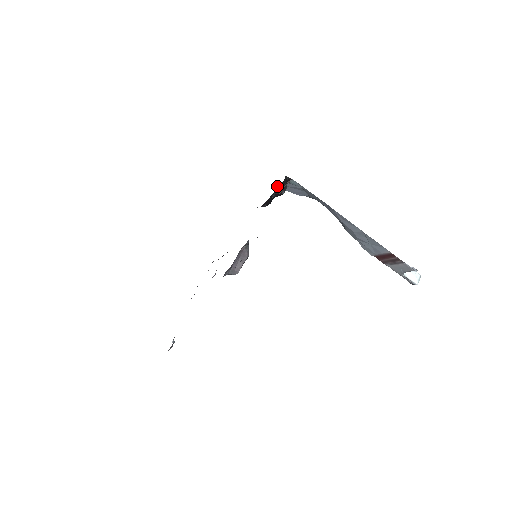
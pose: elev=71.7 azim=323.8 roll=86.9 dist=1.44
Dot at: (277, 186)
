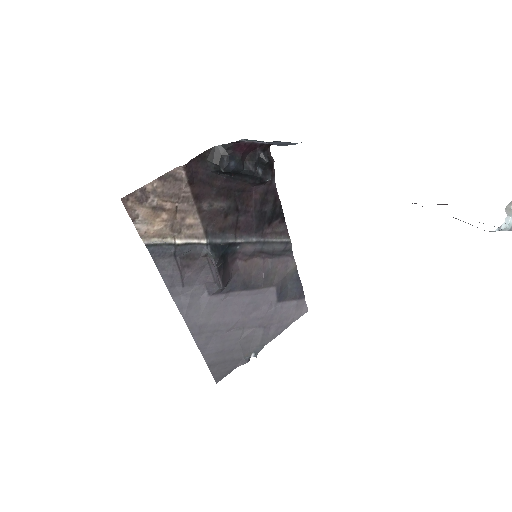
Dot at: (271, 144)
